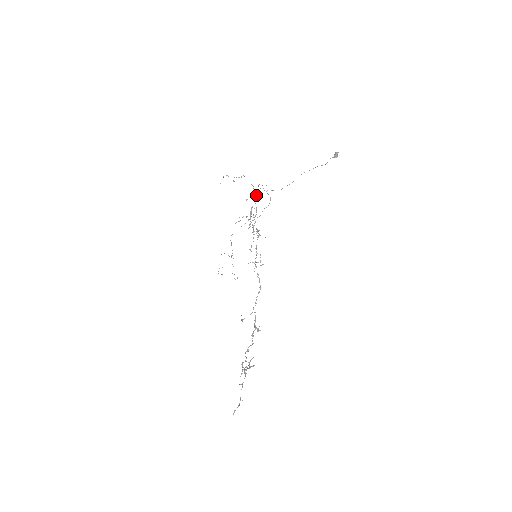
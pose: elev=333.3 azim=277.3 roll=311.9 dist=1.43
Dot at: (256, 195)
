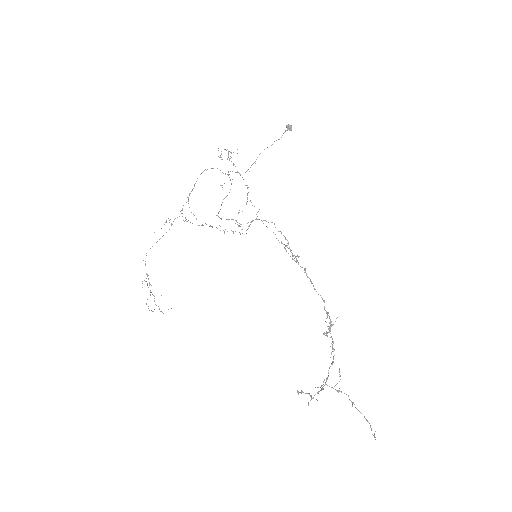
Dot at: (194, 185)
